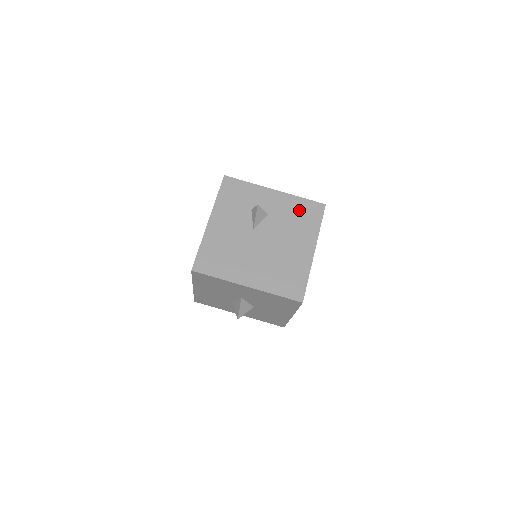
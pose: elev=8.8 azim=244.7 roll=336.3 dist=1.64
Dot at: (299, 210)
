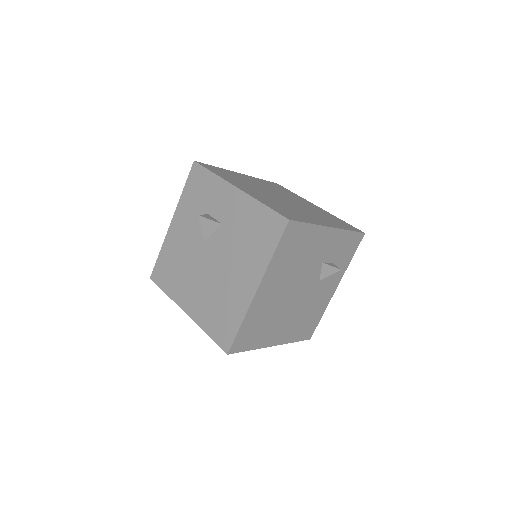
Dot at: (255, 223)
